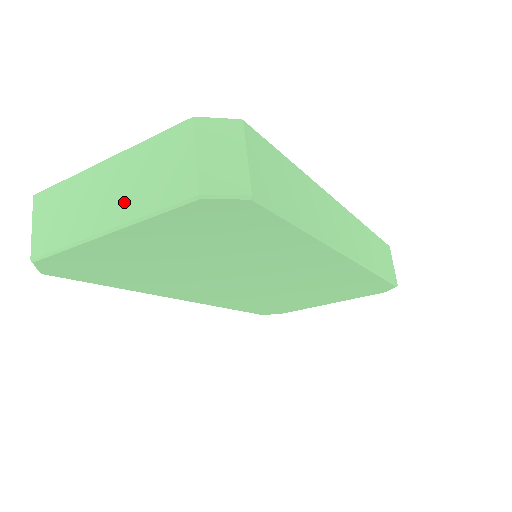
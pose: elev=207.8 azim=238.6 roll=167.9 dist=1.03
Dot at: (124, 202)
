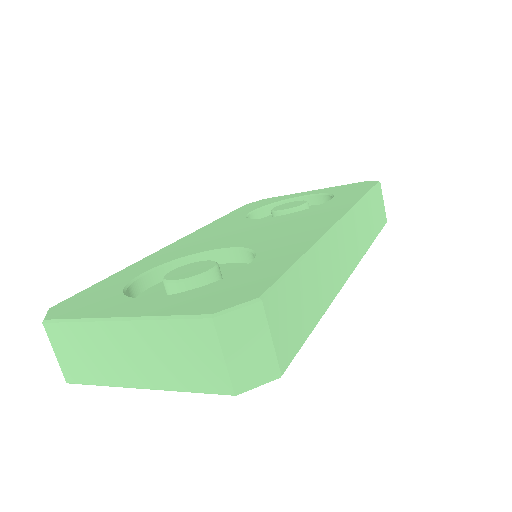
Dot at: (154, 371)
